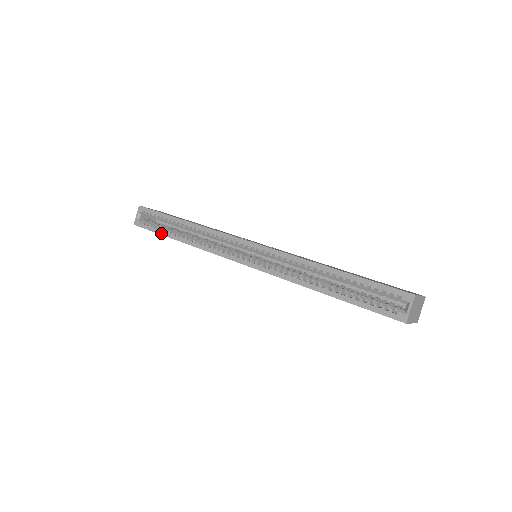
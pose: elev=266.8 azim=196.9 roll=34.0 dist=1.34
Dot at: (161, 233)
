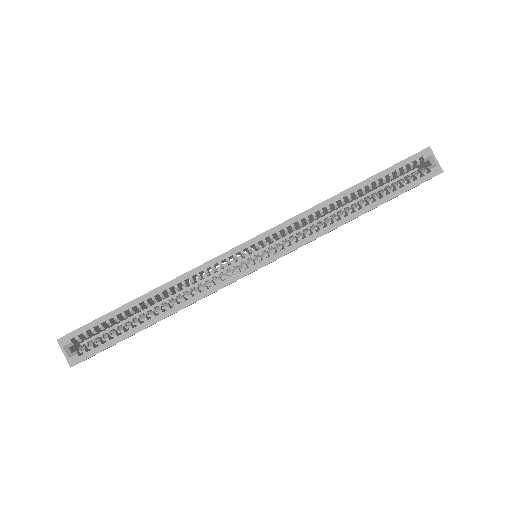
Dot at: (127, 336)
